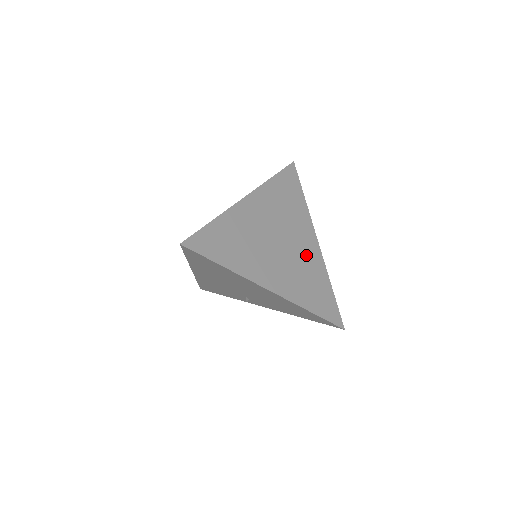
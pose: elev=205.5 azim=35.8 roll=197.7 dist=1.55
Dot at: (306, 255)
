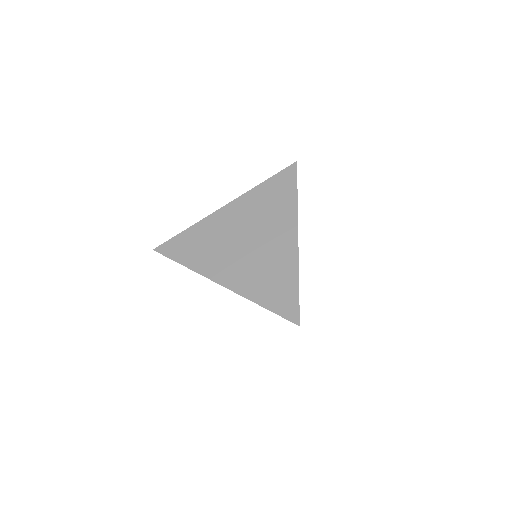
Dot at: (276, 251)
